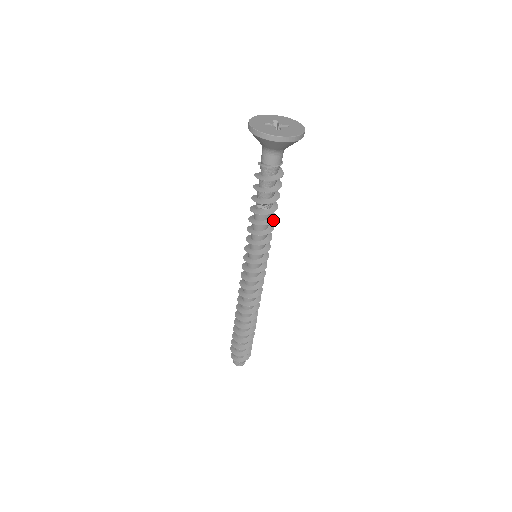
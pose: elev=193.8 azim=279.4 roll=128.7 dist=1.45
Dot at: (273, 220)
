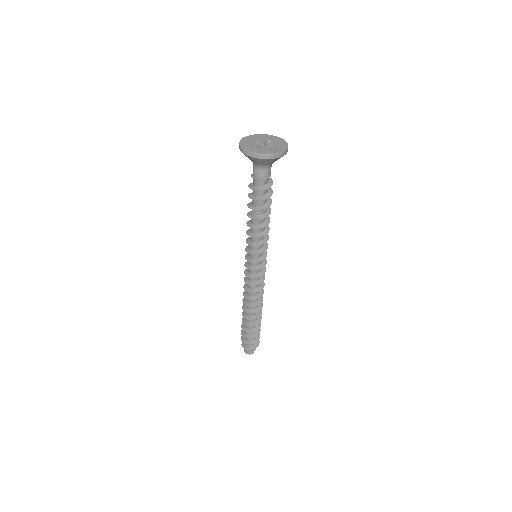
Dot at: (262, 227)
